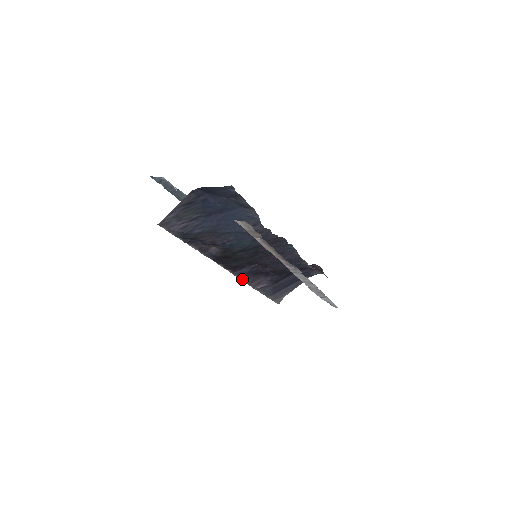
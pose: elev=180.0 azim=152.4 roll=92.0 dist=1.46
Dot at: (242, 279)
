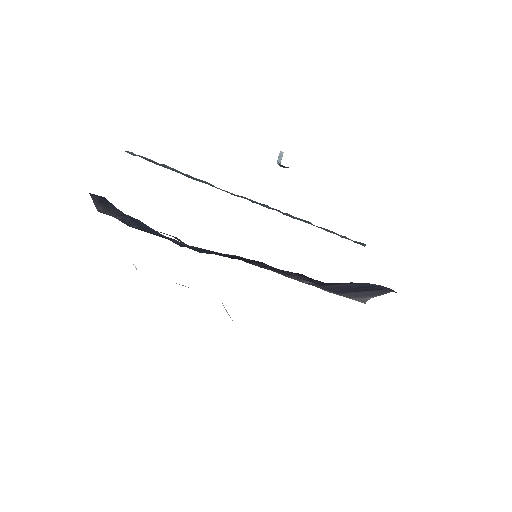
Dot at: (270, 269)
